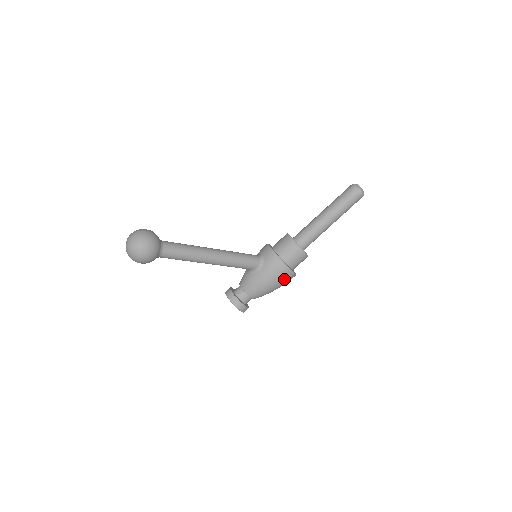
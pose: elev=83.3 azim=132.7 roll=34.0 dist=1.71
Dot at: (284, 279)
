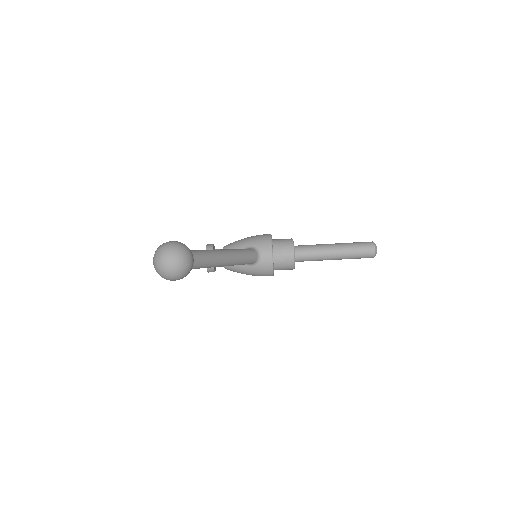
Dot at: occluded
